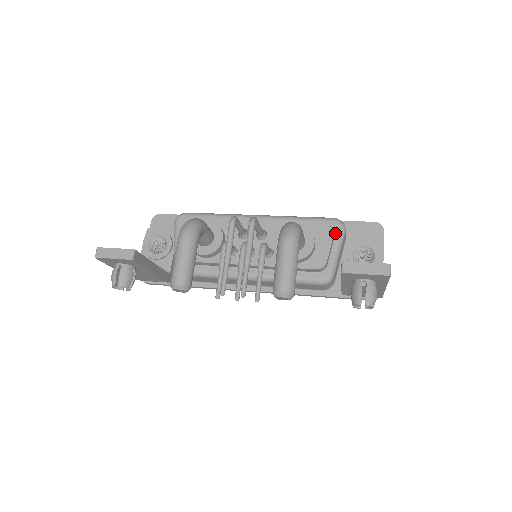
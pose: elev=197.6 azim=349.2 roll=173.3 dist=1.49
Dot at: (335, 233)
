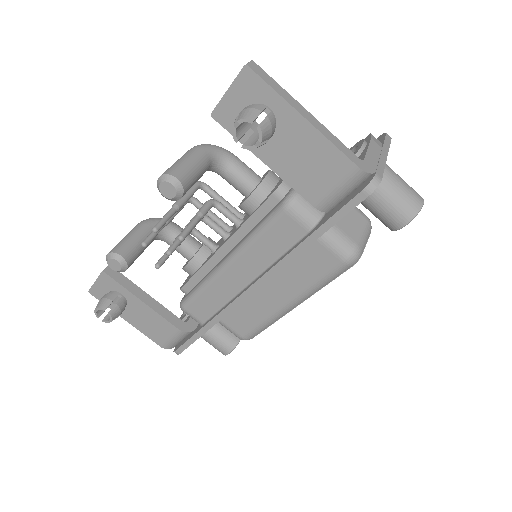
Dot at: occluded
